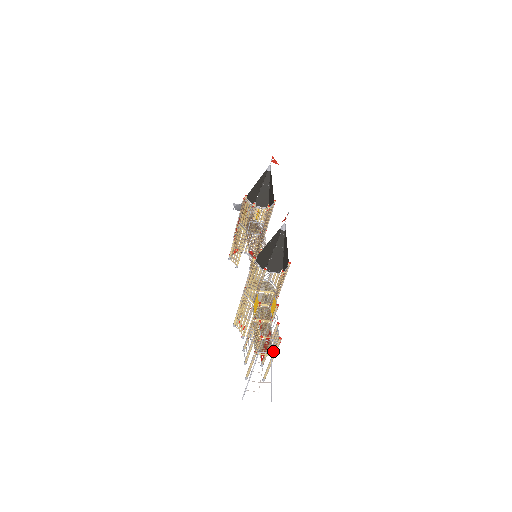
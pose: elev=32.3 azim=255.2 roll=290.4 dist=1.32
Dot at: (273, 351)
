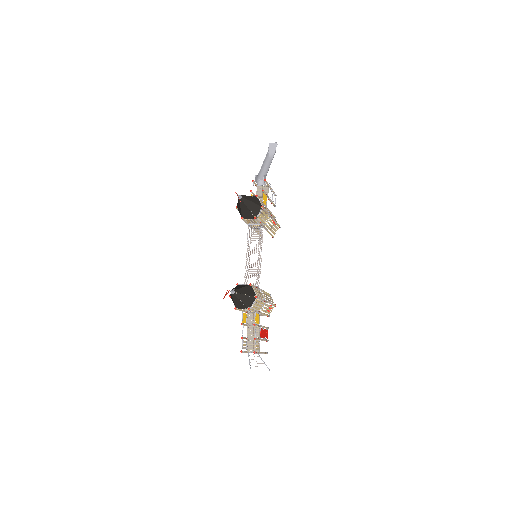
Dot at: (259, 350)
